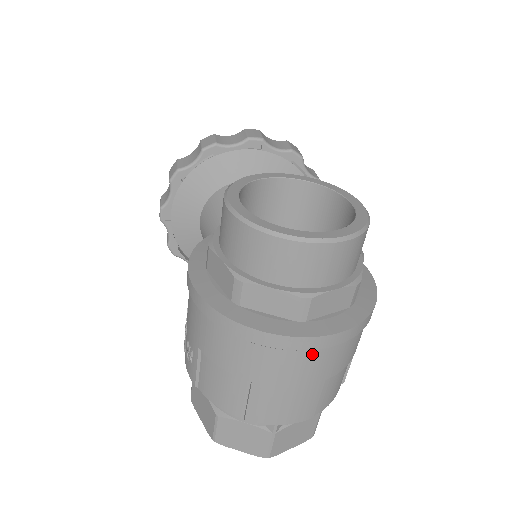
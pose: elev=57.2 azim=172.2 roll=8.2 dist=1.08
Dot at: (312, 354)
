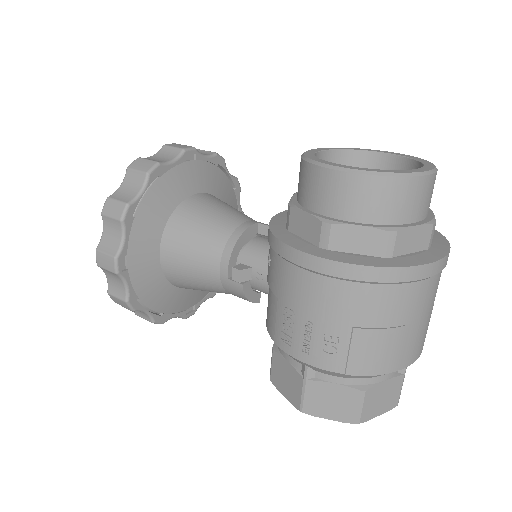
Dot at: (441, 272)
